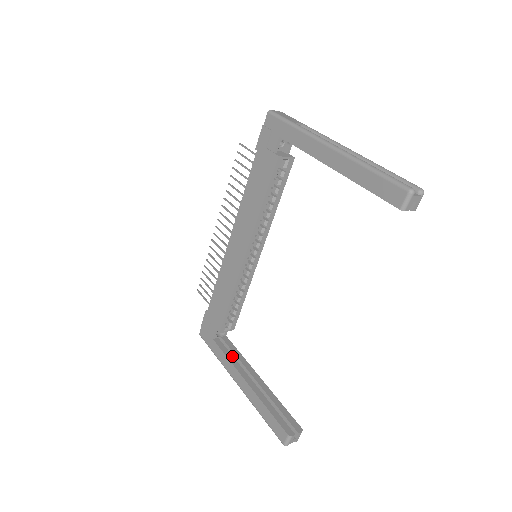
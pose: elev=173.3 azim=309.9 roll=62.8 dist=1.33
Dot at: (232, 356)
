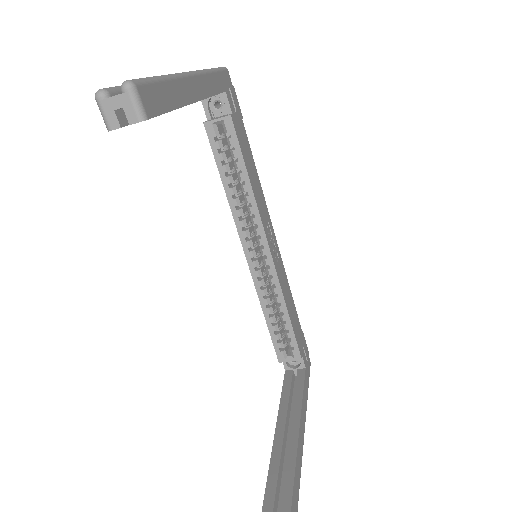
Dot at: (288, 394)
